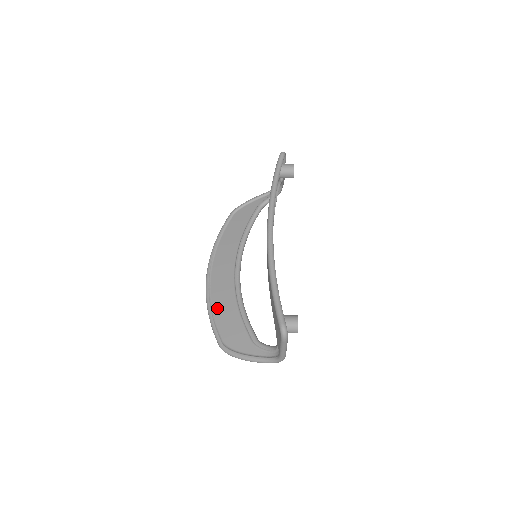
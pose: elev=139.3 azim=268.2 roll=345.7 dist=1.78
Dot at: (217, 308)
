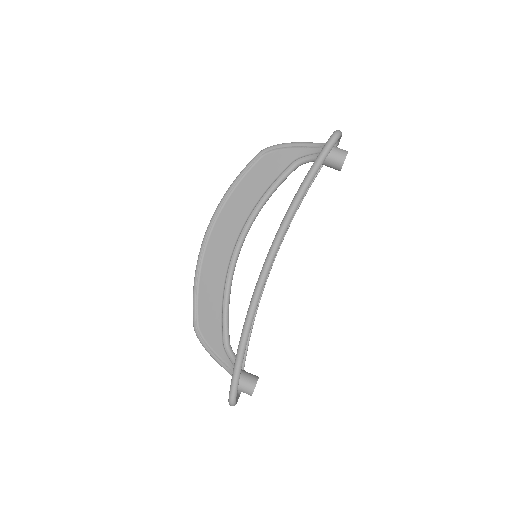
Dot at: (203, 282)
